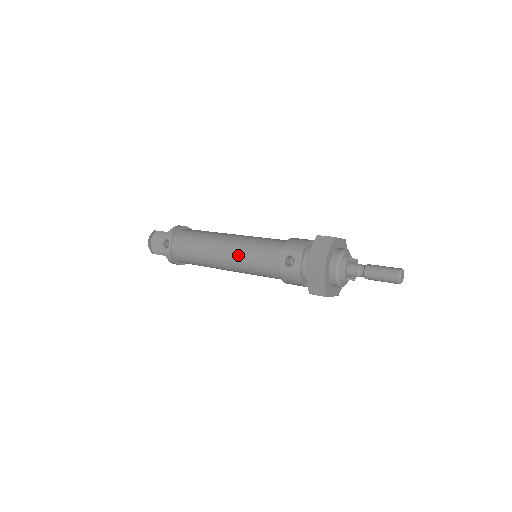
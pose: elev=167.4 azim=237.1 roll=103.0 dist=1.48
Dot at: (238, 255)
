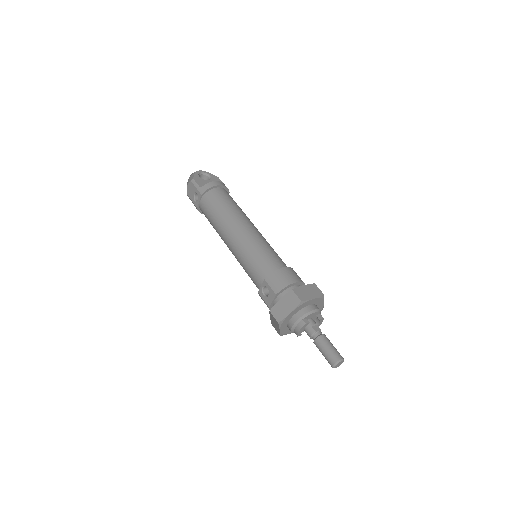
Dot at: (237, 254)
